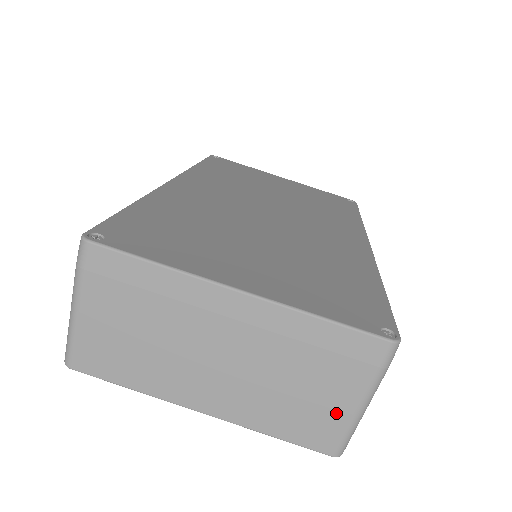
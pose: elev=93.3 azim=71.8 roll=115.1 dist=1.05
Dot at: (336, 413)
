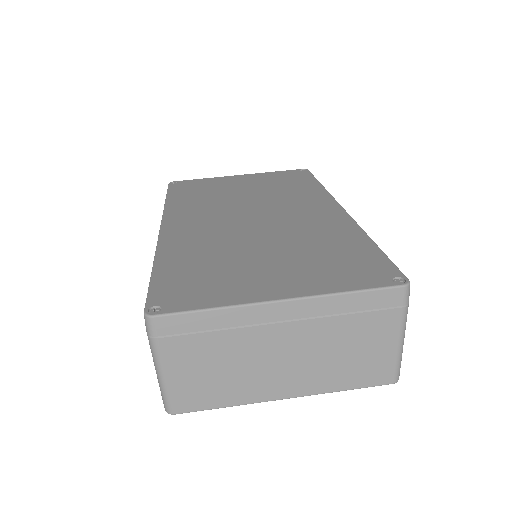
Dot at: (384, 353)
